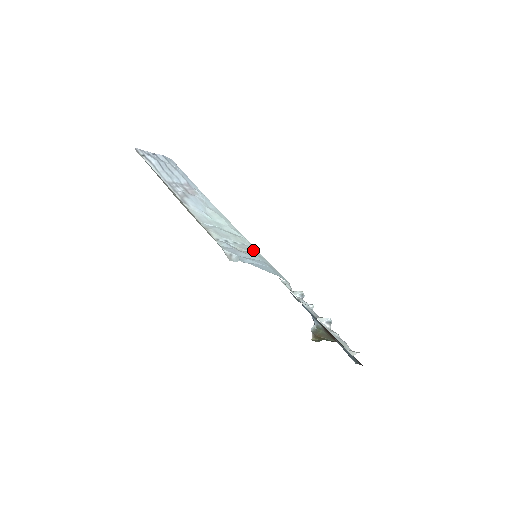
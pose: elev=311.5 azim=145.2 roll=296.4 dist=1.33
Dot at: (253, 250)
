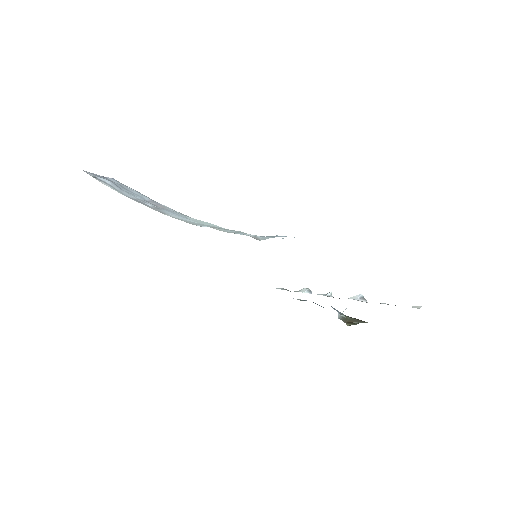
Dot at: occluded
